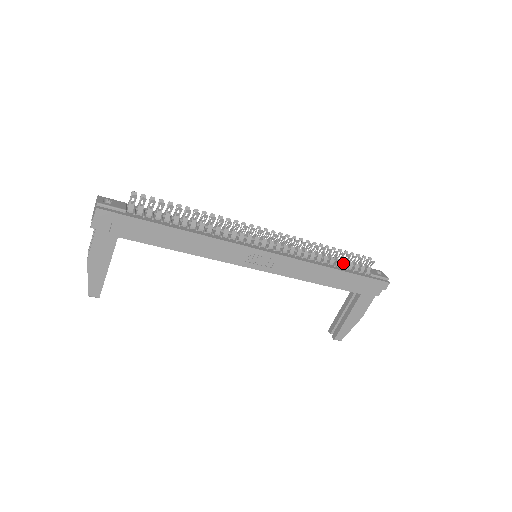
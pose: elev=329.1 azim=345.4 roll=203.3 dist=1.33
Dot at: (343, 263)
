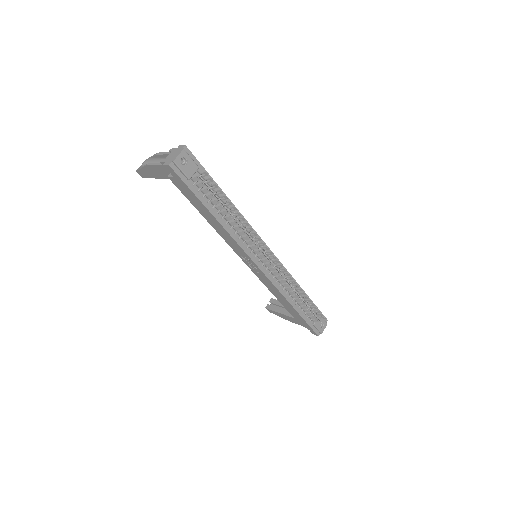
Dot at: (304, 307)
